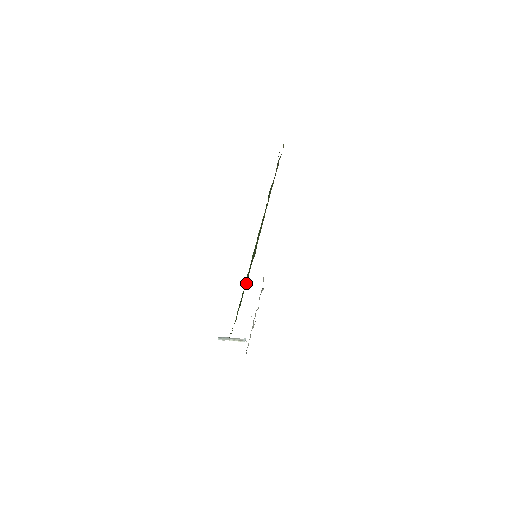
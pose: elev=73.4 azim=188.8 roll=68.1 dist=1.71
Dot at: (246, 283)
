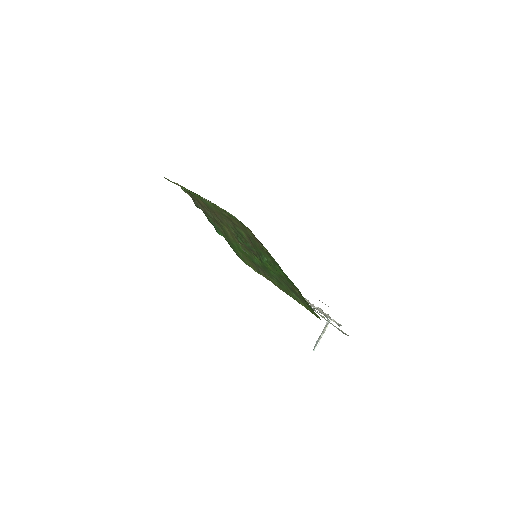
Dot at: (275, 282)
